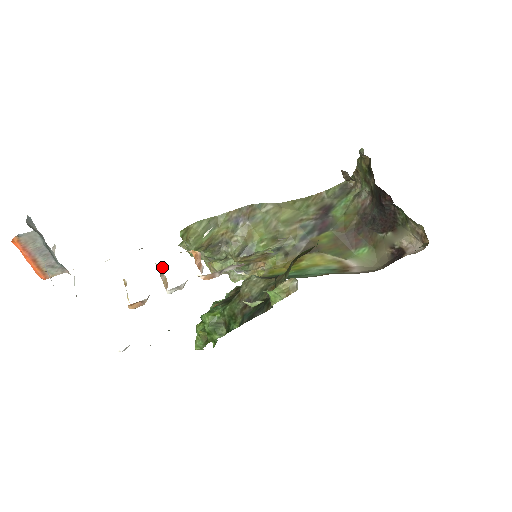
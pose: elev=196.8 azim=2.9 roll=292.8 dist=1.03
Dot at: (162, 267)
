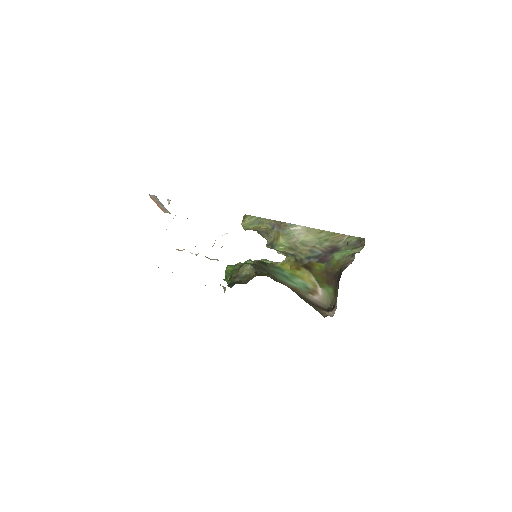
Dot at: occluded
